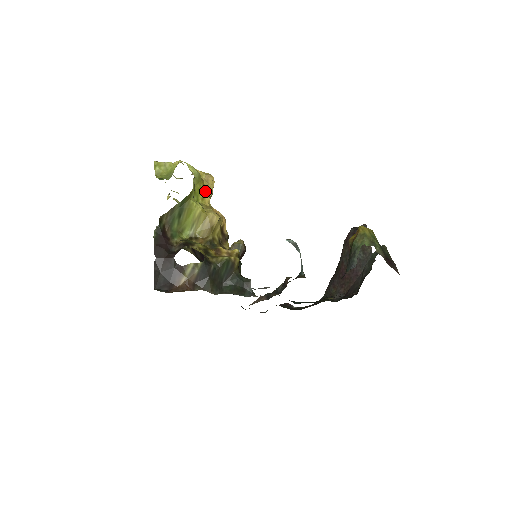
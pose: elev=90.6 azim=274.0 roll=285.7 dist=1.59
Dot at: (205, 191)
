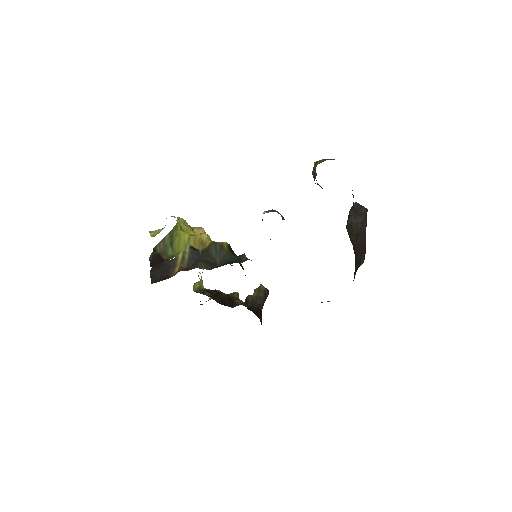
Dot at: occluded
